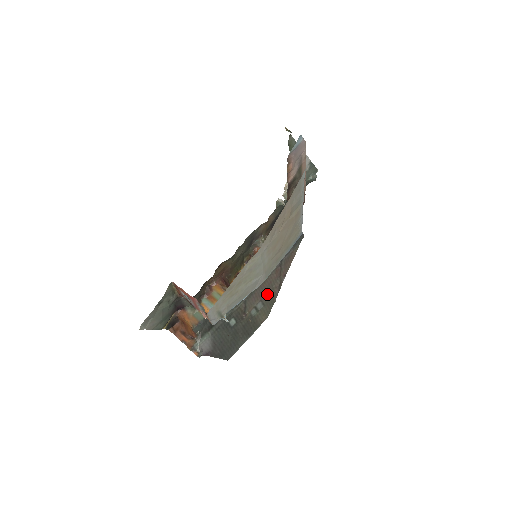
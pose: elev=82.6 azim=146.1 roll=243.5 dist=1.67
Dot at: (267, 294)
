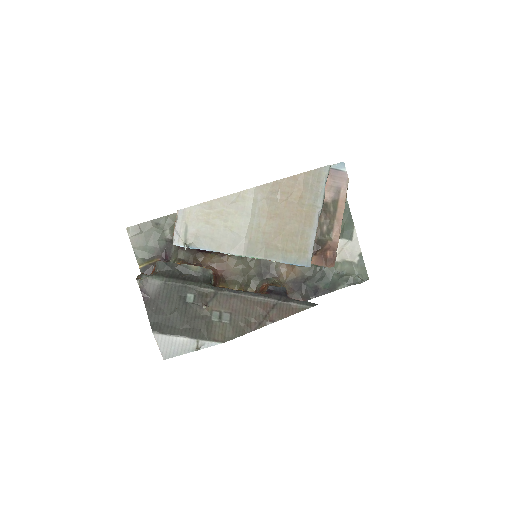
Dot at: (241, 316)
